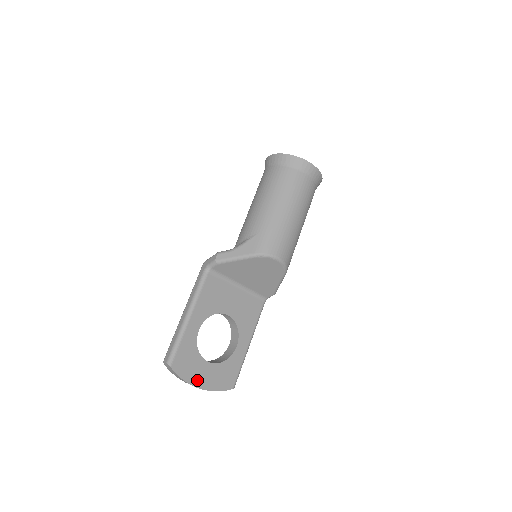
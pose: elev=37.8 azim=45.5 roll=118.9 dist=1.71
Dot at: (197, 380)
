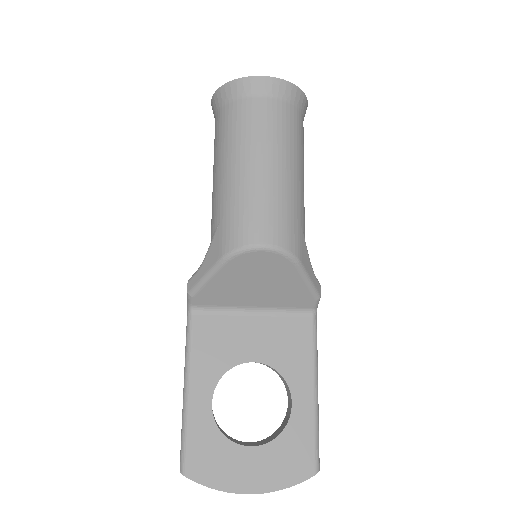
Dot at: (241, 482)
